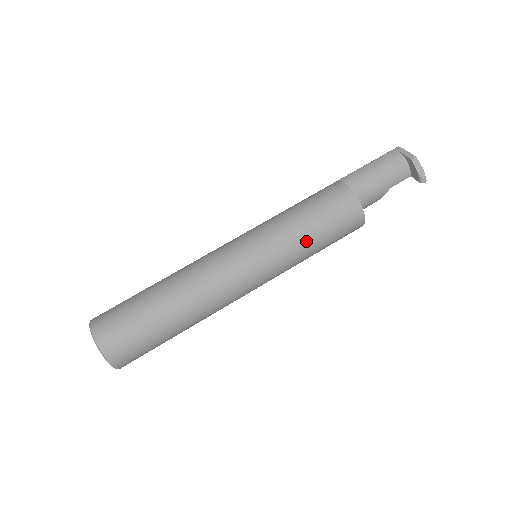
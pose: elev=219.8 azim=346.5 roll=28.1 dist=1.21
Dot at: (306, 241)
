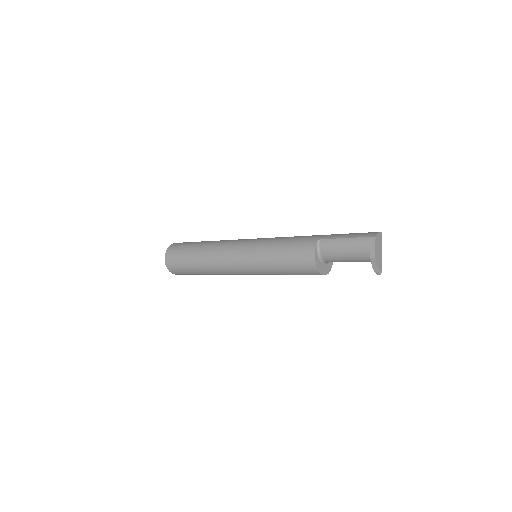
Dot at: (276, 271)
